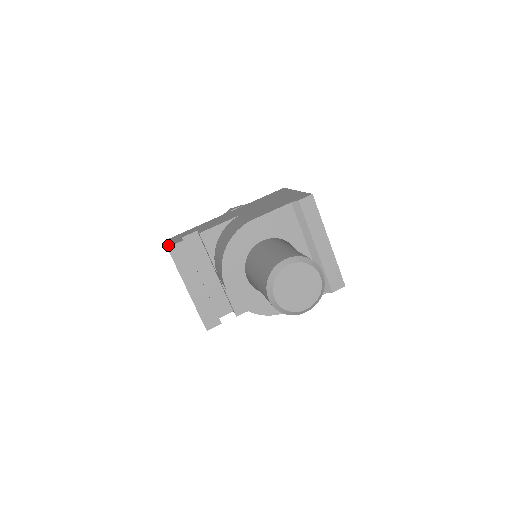
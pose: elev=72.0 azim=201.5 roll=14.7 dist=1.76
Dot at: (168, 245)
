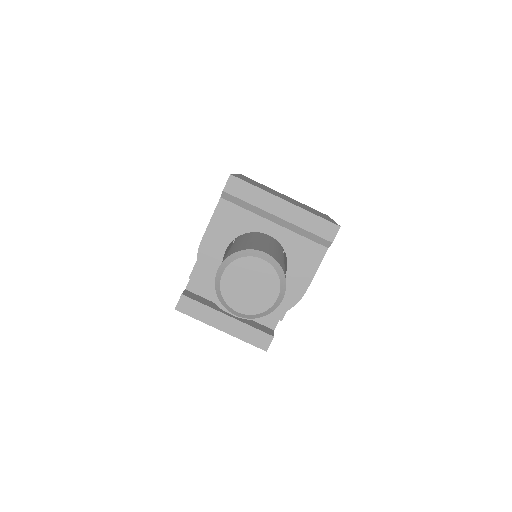
Dot at: occluded
